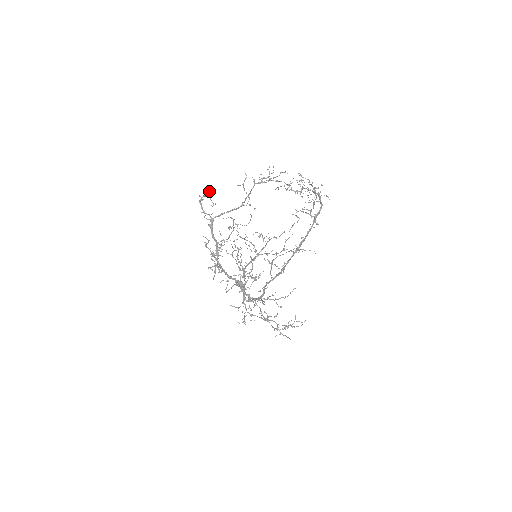
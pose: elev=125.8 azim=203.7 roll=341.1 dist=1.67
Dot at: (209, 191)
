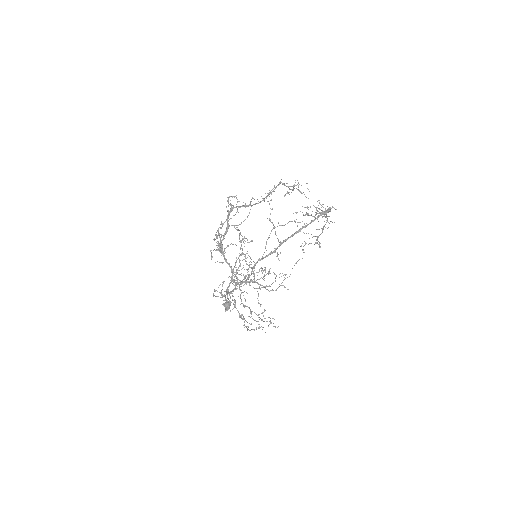
Dot at: occluded
